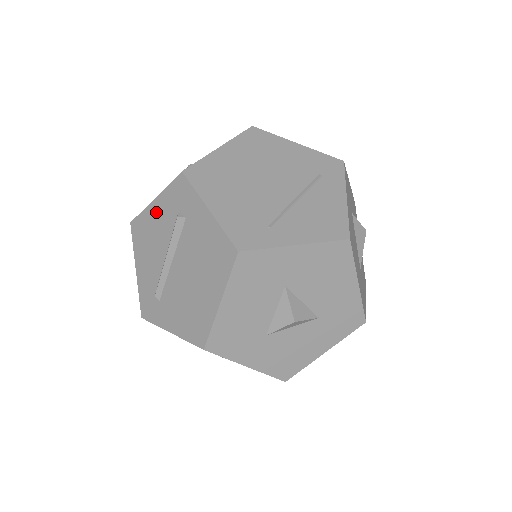
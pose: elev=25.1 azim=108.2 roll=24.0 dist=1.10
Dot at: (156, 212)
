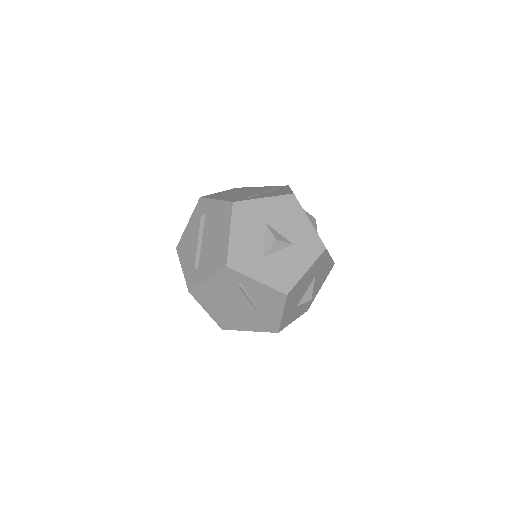
Dot at: (190, 228)
